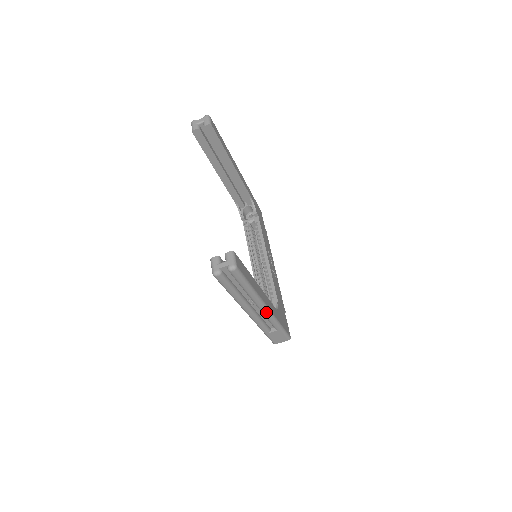
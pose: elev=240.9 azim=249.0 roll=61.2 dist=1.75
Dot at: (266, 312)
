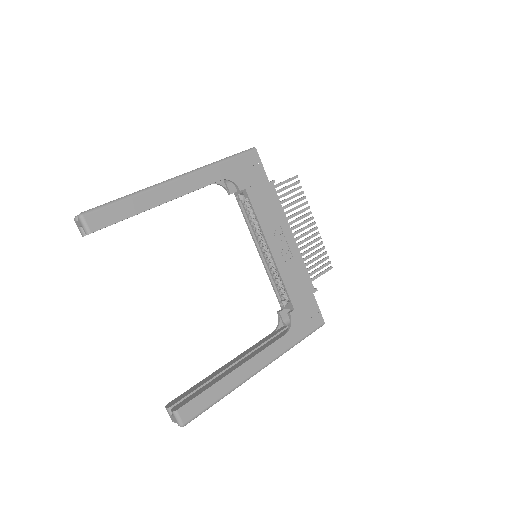
Dot at: (263, 368)
